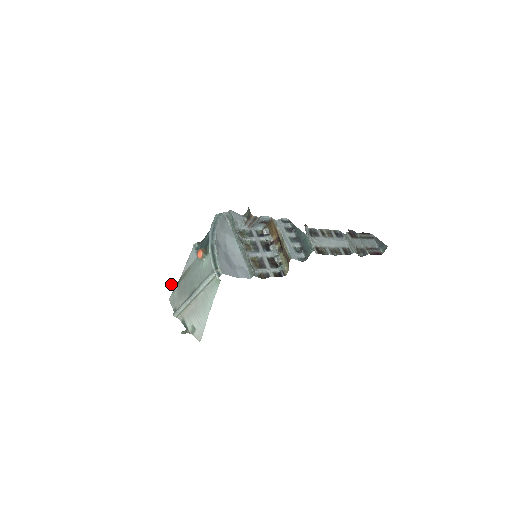
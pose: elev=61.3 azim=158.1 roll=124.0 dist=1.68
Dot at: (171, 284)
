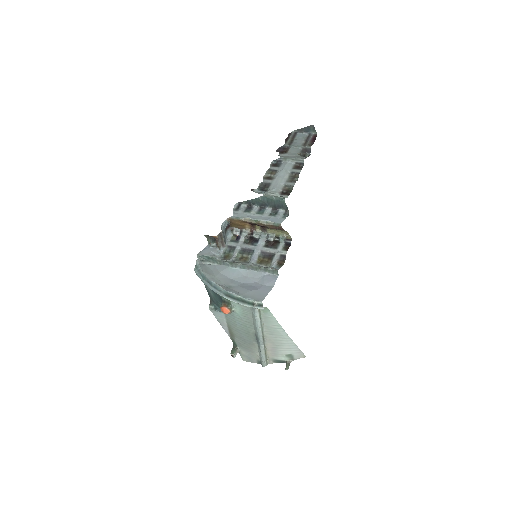
Dot at: (232, 352)
